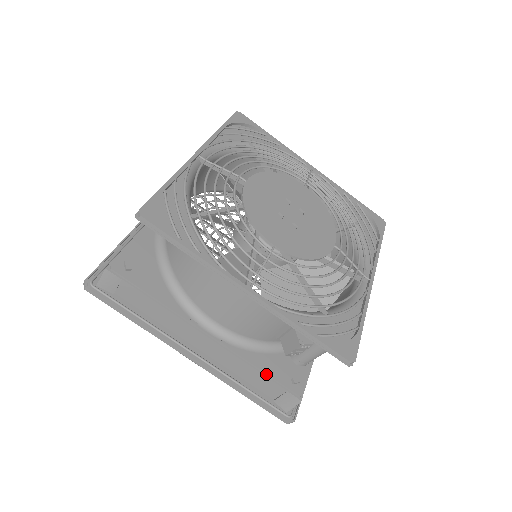
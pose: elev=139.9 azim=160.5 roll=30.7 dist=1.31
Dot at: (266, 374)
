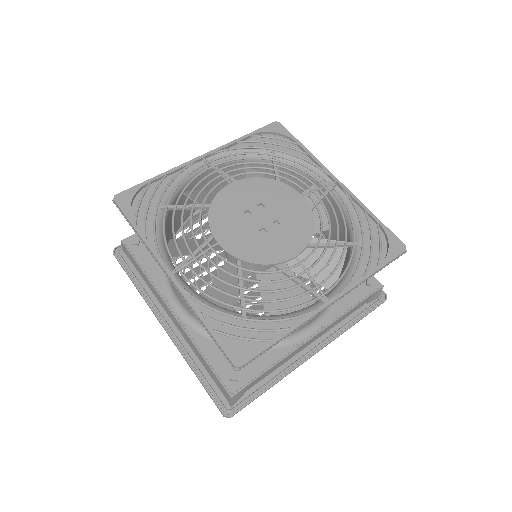
Dot at: (357, 303)
